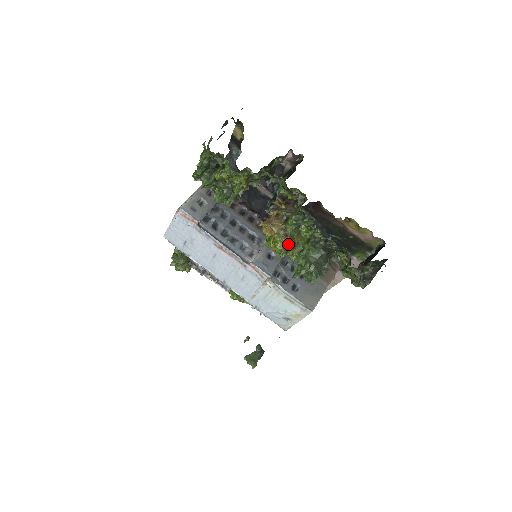
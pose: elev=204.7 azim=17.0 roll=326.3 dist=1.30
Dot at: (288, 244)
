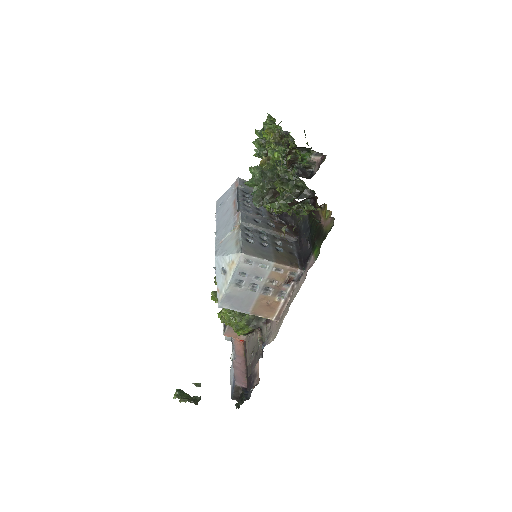
Dot at: occluded
